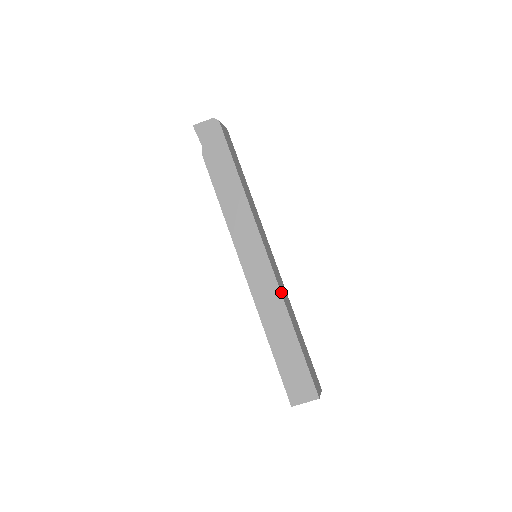
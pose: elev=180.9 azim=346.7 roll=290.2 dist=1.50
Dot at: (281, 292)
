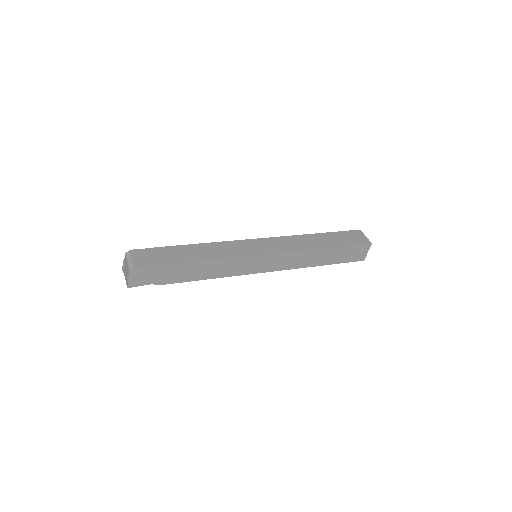
Dot at: (296, 251)
